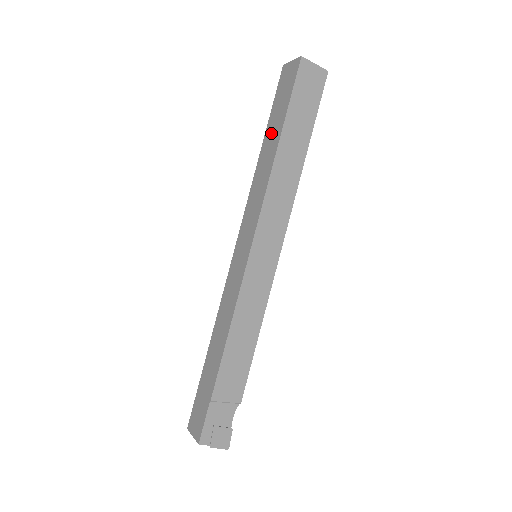
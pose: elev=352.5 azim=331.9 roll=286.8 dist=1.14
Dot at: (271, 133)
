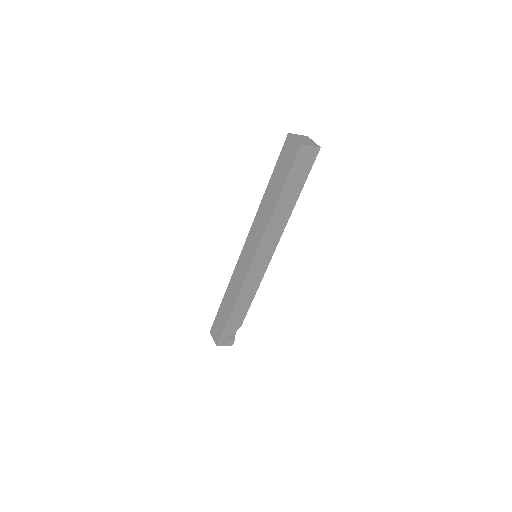
Dot at: (273, 187)
